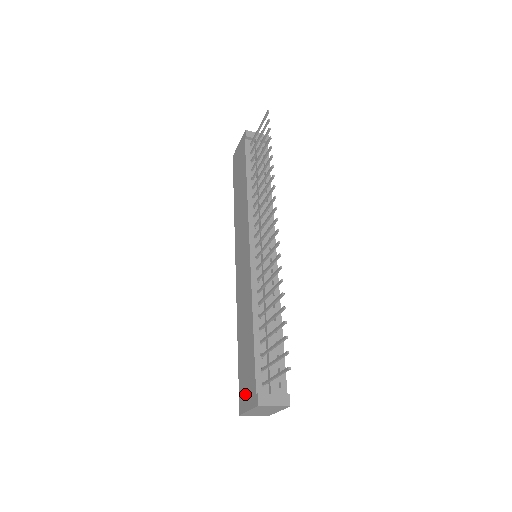
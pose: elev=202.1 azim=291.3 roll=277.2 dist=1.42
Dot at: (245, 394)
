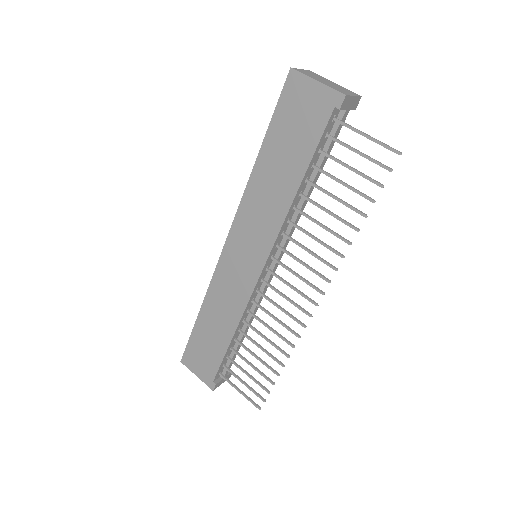
Dot at: (196, 363)
